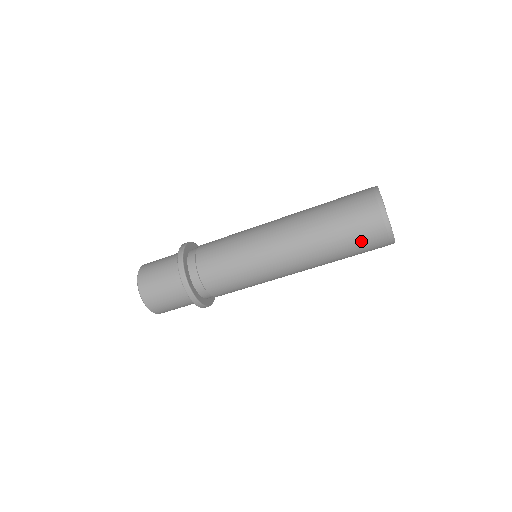
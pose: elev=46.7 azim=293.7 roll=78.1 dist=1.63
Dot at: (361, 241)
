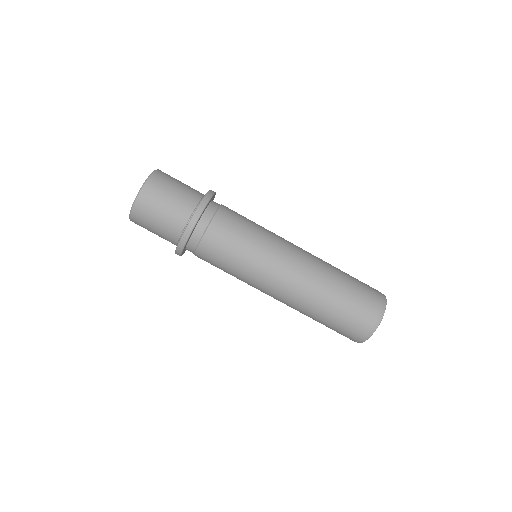
Dot at: (362, 288)
